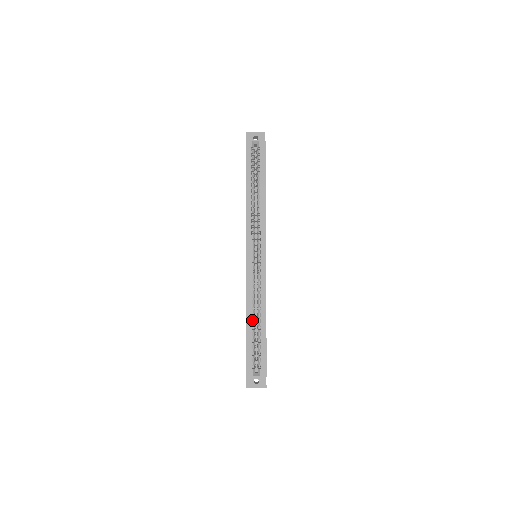
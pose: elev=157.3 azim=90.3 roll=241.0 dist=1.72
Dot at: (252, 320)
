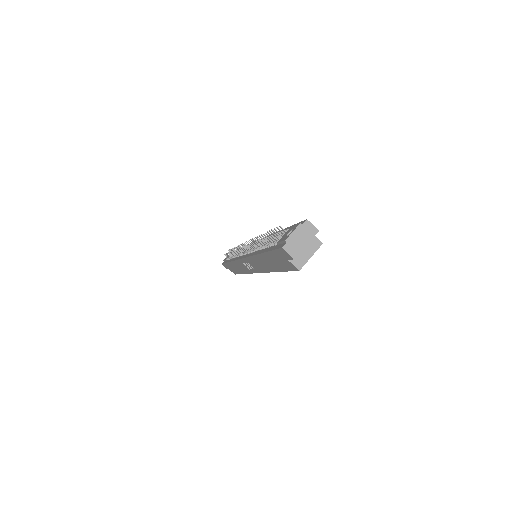
Dot at: occluded
